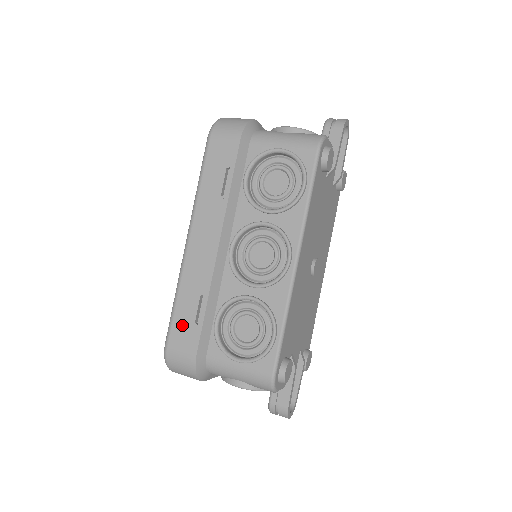
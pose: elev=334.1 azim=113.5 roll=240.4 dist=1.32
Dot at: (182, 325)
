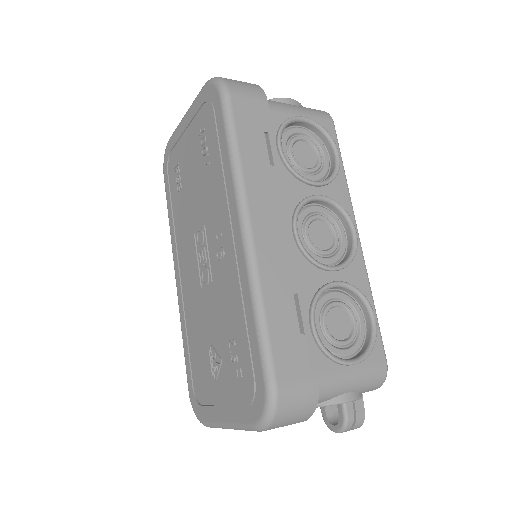
Dot at: (286, 343)
